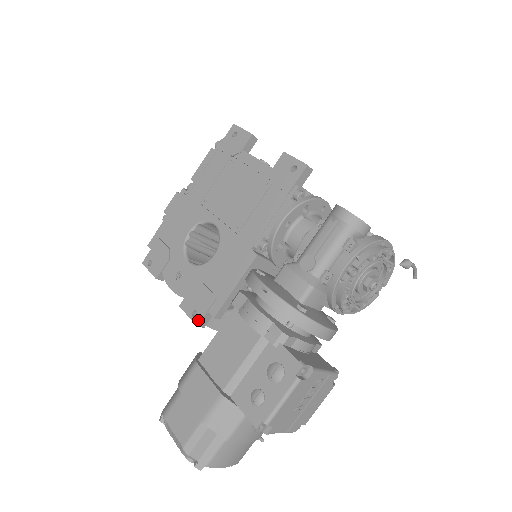
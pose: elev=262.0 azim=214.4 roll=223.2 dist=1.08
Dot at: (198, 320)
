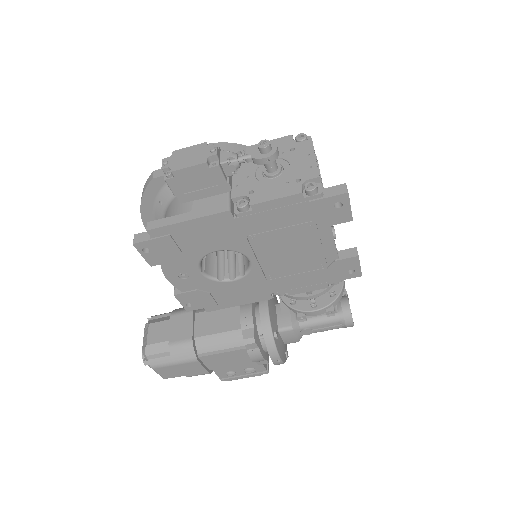
Dot at: (191, 310)
